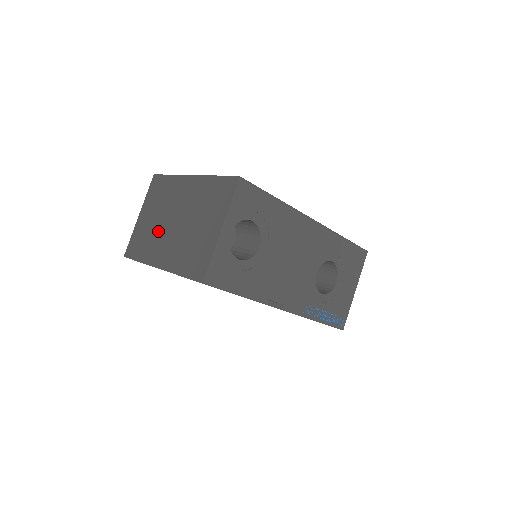
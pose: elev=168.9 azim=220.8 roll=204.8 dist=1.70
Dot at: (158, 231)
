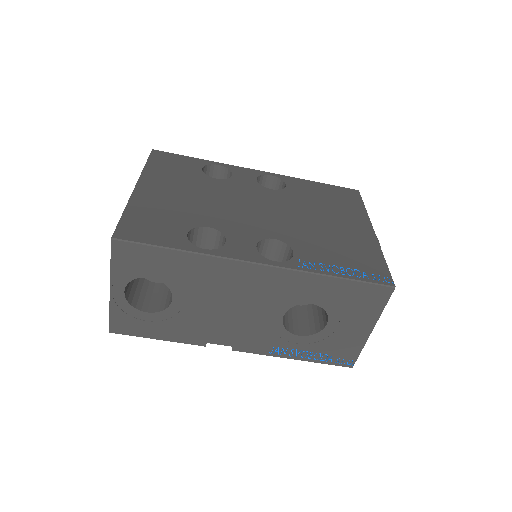
Dot at: occluded
